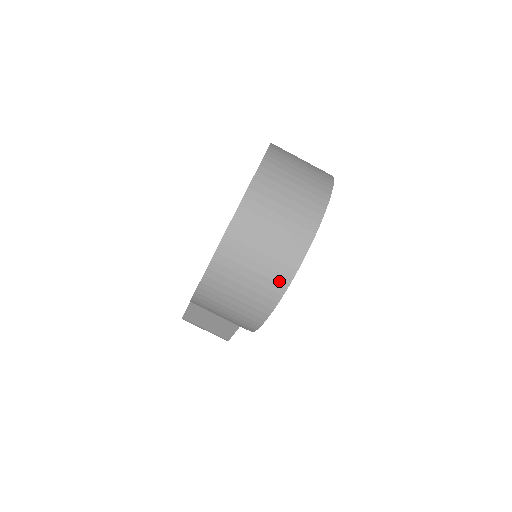
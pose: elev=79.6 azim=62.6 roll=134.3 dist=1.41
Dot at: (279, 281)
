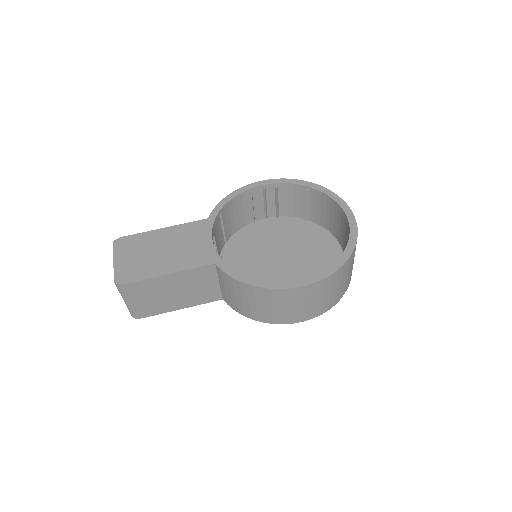
Dot at: (340, 296)
